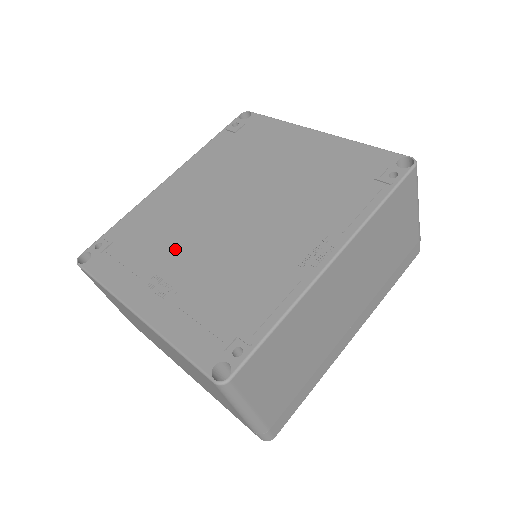
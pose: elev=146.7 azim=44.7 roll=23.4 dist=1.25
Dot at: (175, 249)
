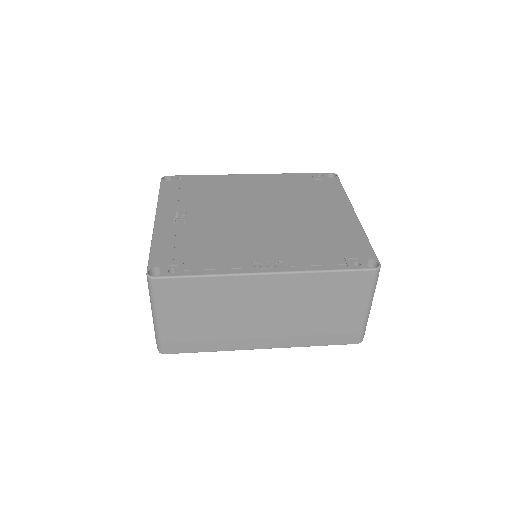
Dot at: (208, 208)
